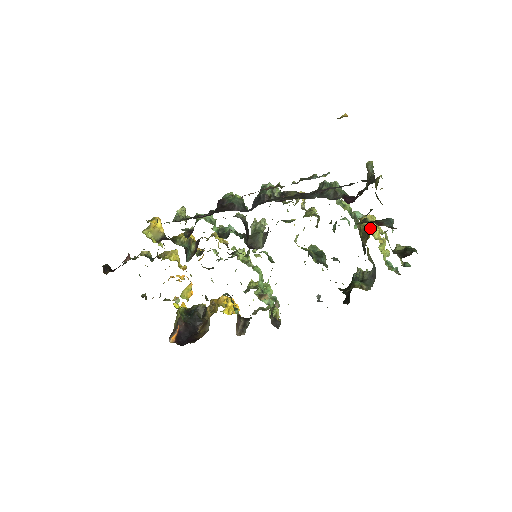
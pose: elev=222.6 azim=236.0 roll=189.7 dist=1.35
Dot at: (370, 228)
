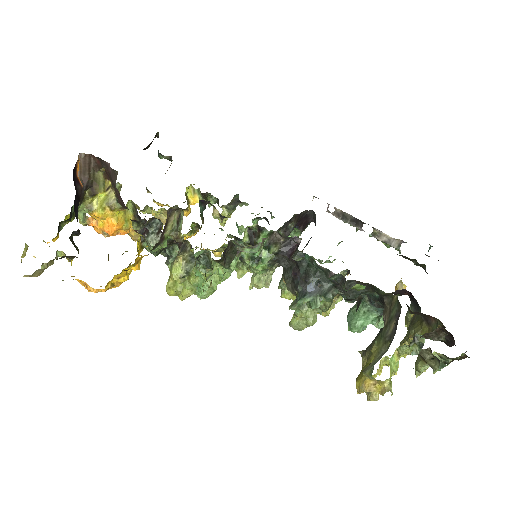
Dot at: occluded
